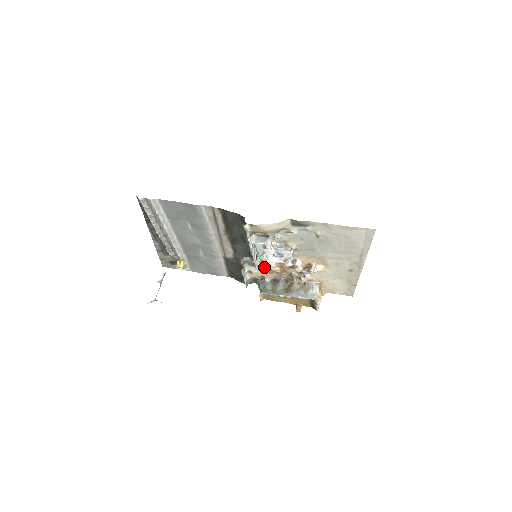
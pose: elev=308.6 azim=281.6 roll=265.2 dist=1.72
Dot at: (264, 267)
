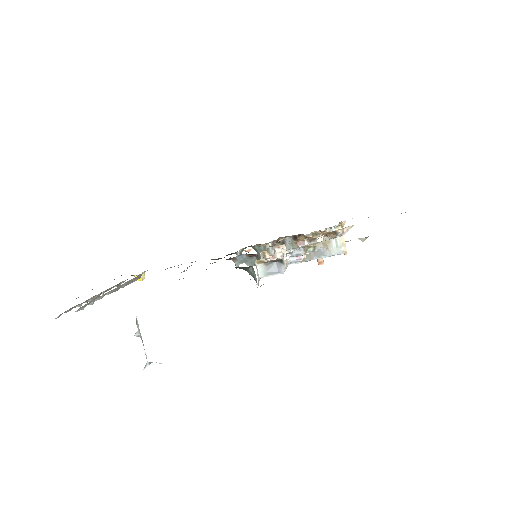
Dot at: occluded
